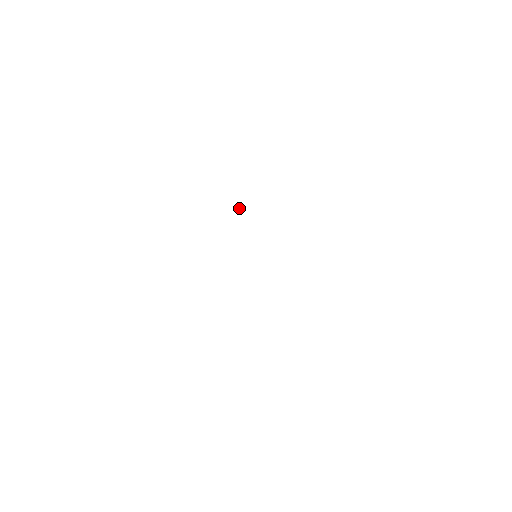
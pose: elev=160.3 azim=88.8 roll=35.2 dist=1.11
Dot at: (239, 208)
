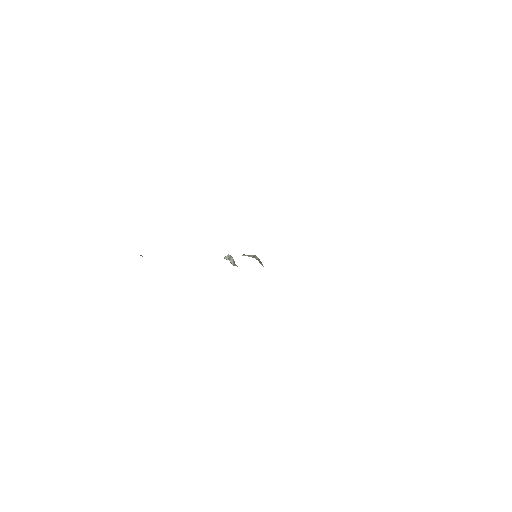
Dot at: occluded
